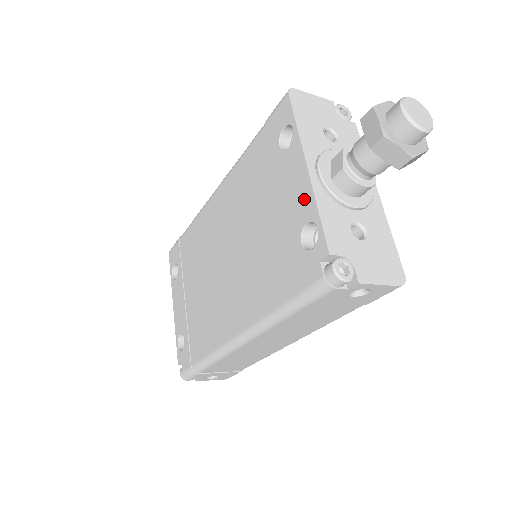
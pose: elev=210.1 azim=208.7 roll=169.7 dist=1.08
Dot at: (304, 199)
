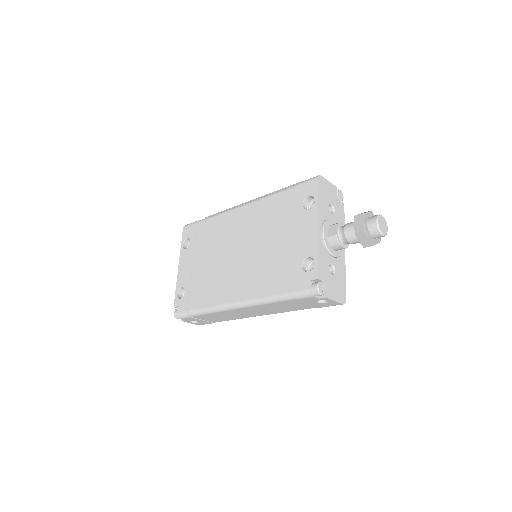
Dot at: (311, 243)
